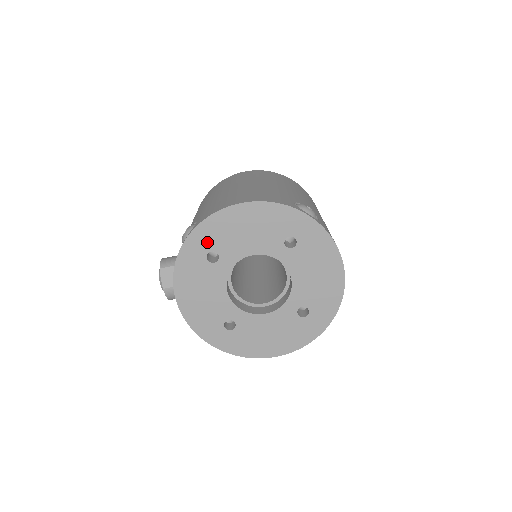
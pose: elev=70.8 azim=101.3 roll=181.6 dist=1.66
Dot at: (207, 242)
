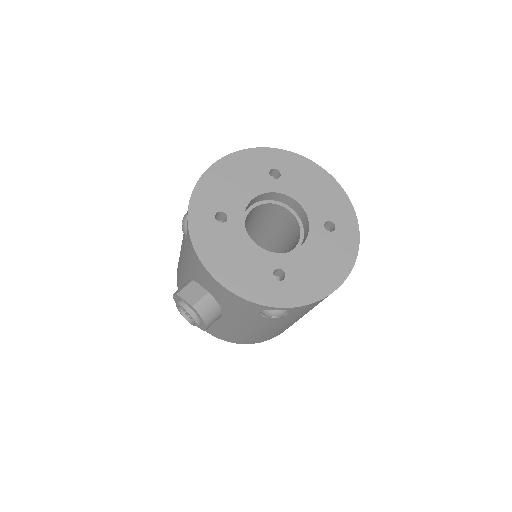
Dot at: (208, 207)
